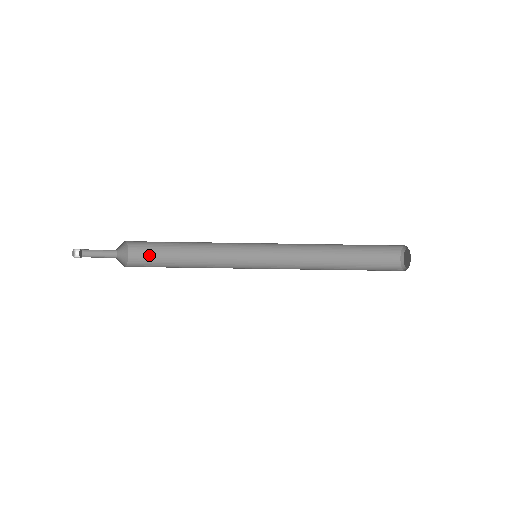
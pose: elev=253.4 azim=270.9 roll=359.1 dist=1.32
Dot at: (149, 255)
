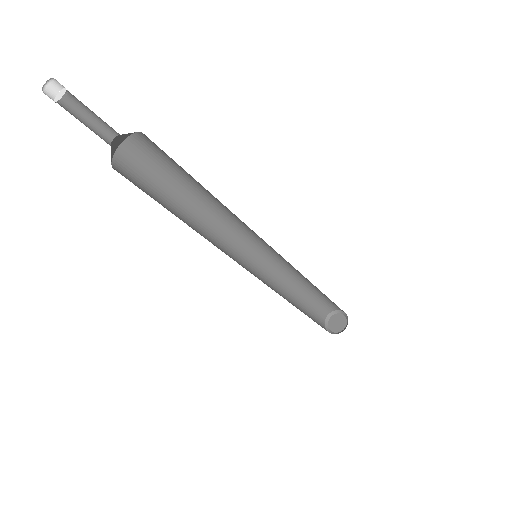
Dot at: (158, 157)
